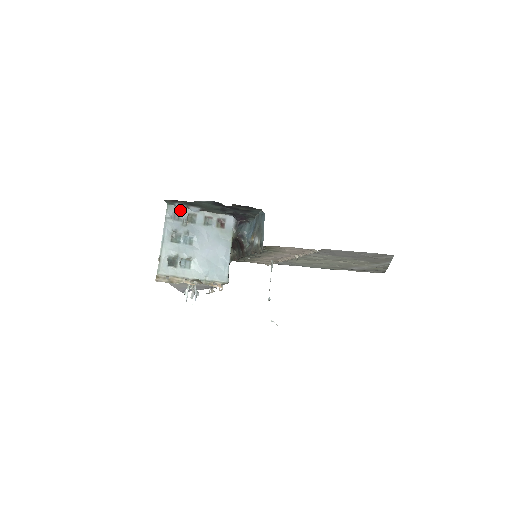
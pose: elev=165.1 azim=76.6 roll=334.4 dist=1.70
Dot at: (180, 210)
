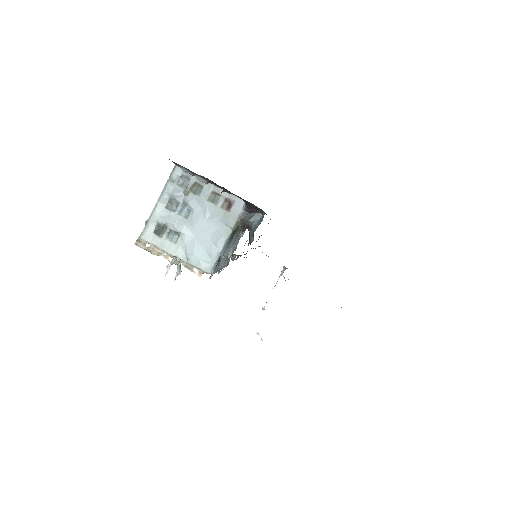
Dot at: (187, 175)
